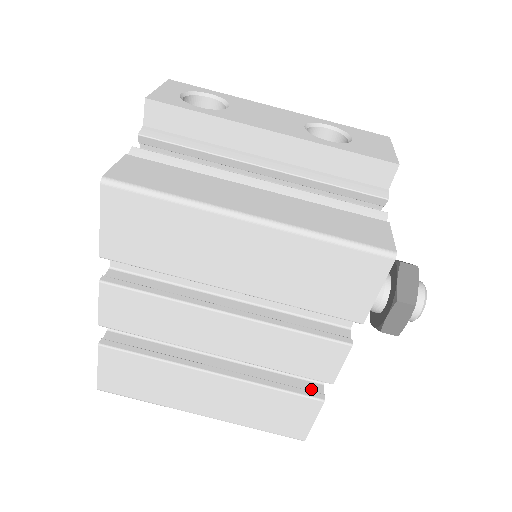
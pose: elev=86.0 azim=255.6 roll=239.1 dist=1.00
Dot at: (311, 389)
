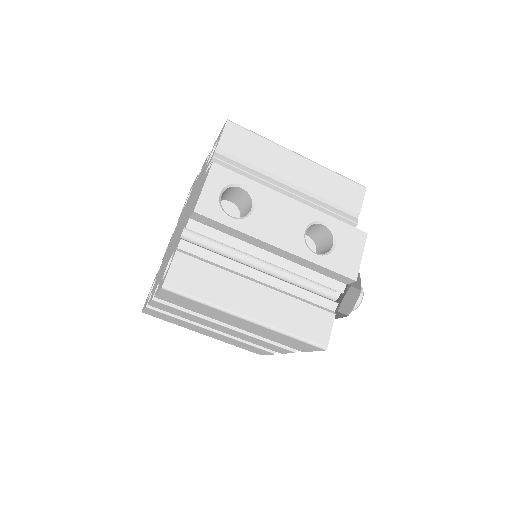
Dot at: occluded
